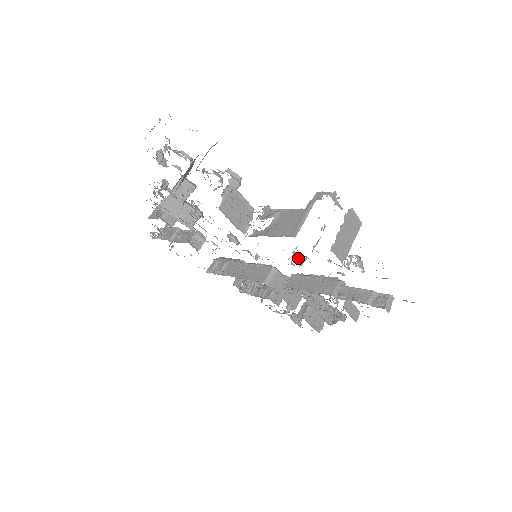
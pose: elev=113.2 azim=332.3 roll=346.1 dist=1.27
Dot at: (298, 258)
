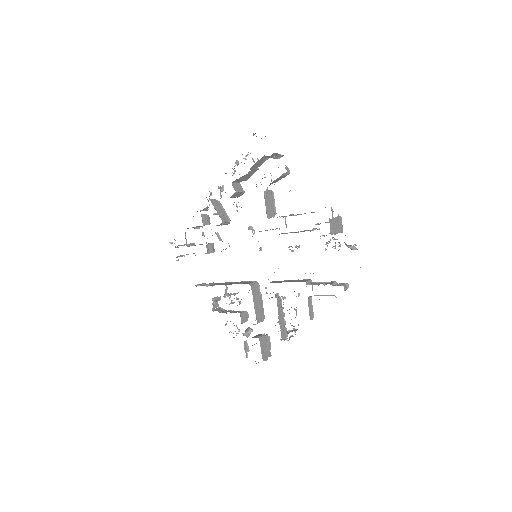
Dot at: (292, 250)
